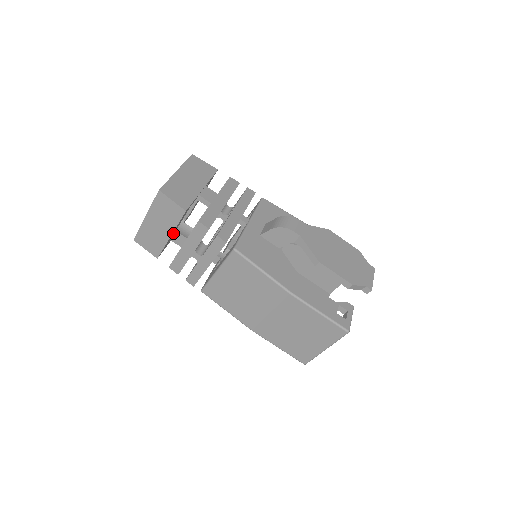
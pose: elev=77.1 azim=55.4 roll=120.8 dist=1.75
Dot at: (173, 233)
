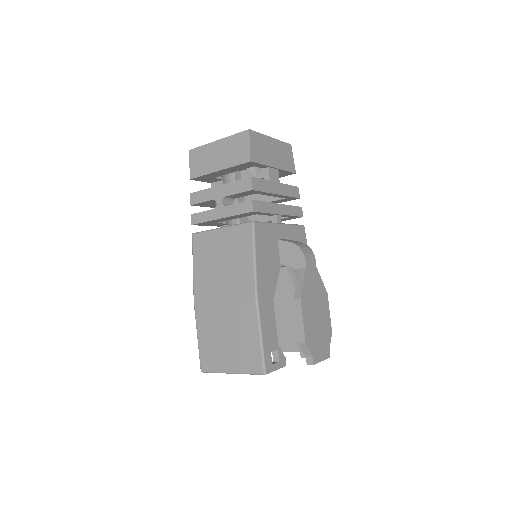
Dot at: (222, 173)
